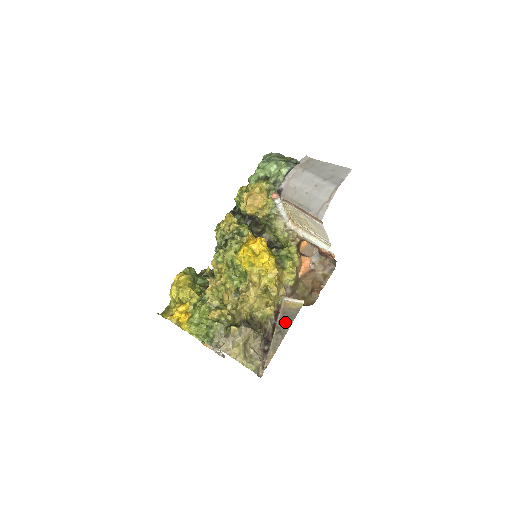
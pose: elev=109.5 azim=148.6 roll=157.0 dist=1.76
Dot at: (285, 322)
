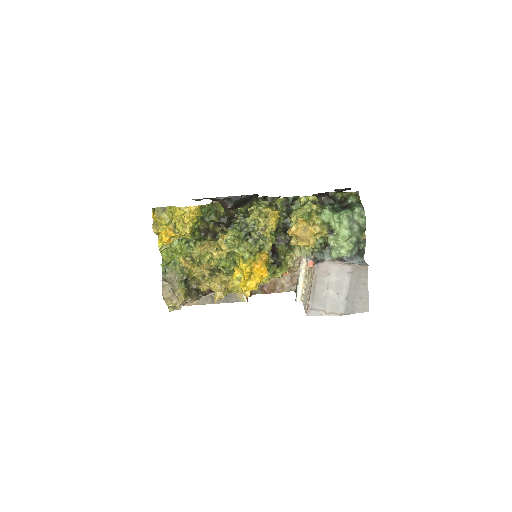
Dot at: occluded
